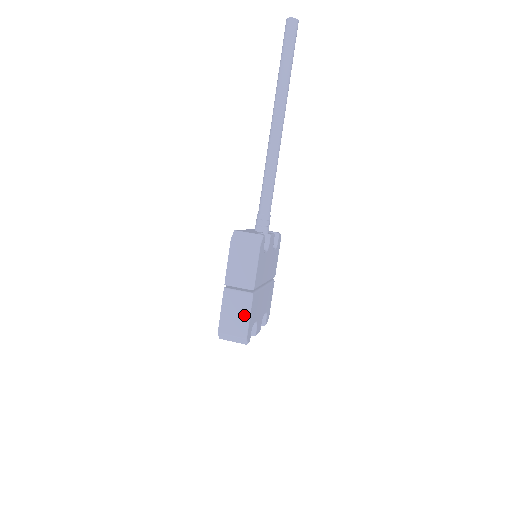
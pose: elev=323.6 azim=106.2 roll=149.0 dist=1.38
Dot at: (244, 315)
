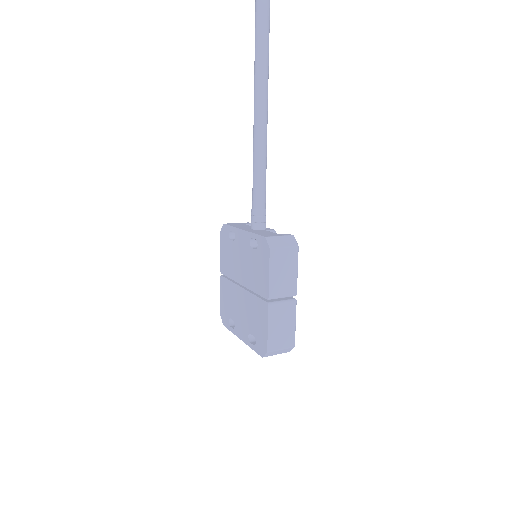
Dot at: (291, 324)
